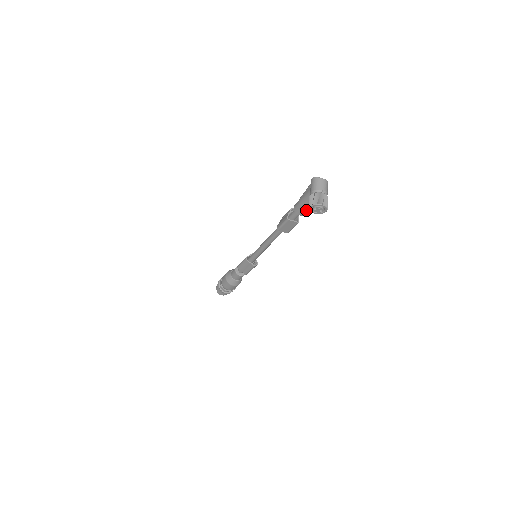
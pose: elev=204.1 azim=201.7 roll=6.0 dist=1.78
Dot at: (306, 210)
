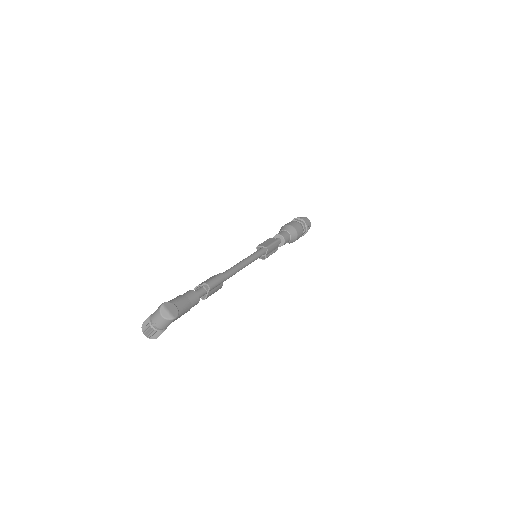
Dot at: occluded
